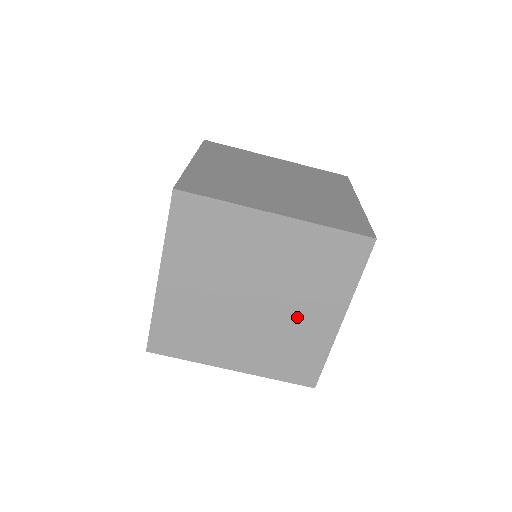
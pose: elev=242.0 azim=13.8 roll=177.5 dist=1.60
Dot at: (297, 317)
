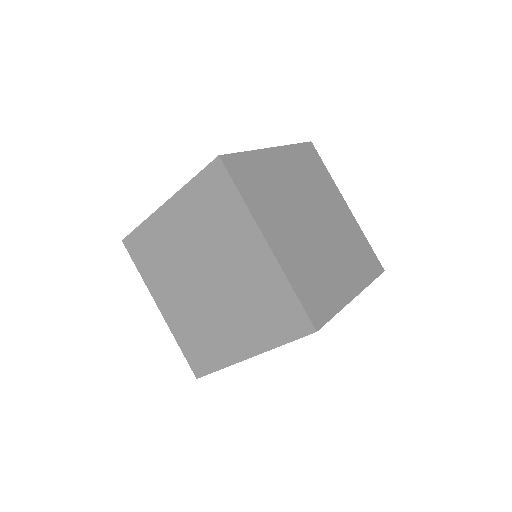
Dot at: (336, 219)
